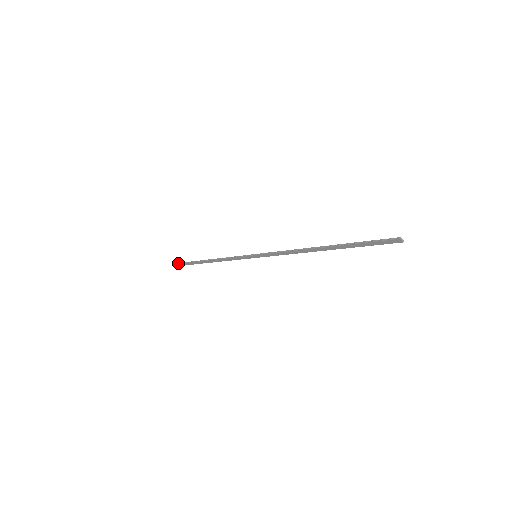
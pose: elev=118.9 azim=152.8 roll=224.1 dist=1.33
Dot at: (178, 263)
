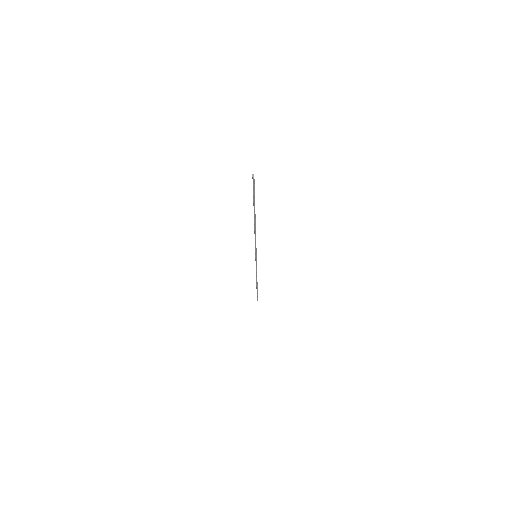
Dot at: occluded
